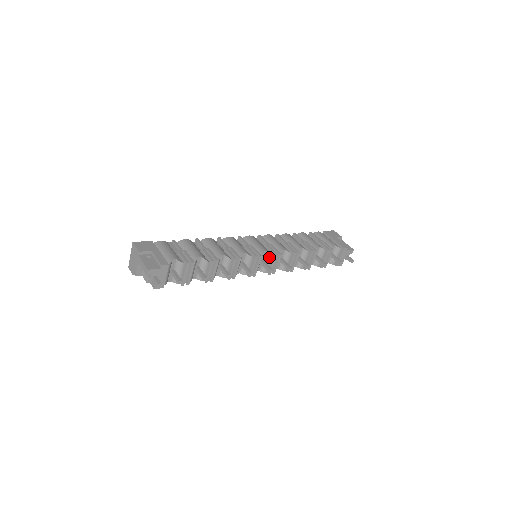
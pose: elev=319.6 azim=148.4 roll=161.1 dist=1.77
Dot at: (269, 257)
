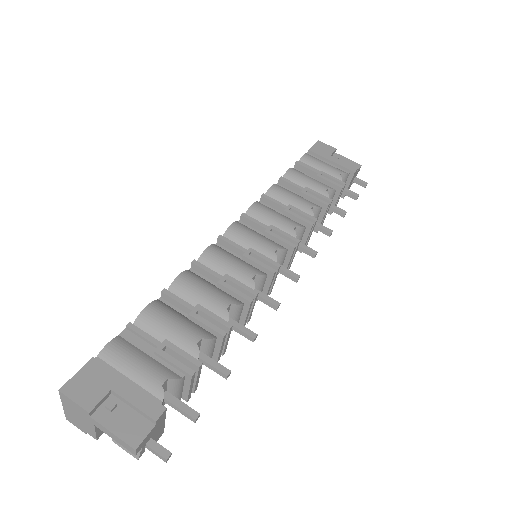
Dot at: (283, 254)
